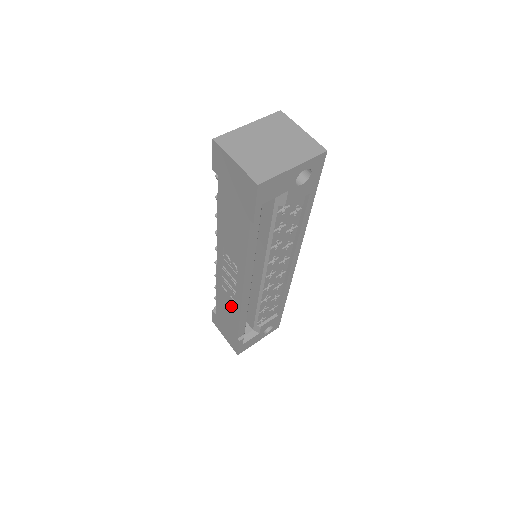
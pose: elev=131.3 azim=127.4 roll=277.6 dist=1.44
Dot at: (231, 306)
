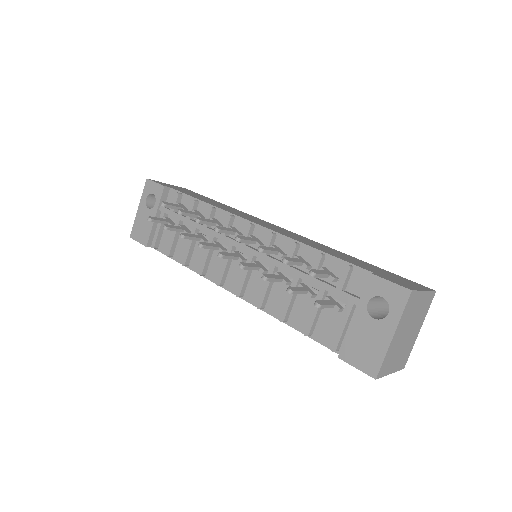
Dot at: occluded
